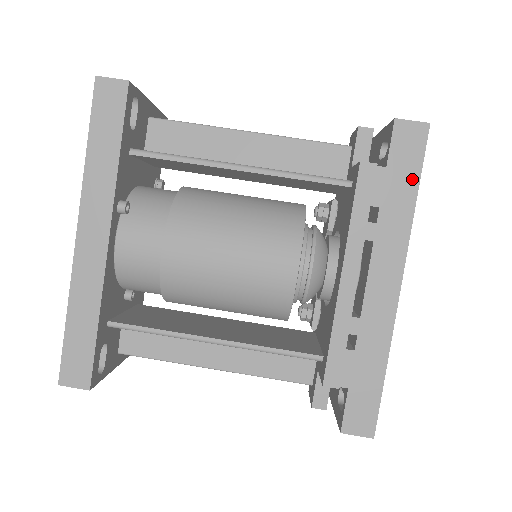
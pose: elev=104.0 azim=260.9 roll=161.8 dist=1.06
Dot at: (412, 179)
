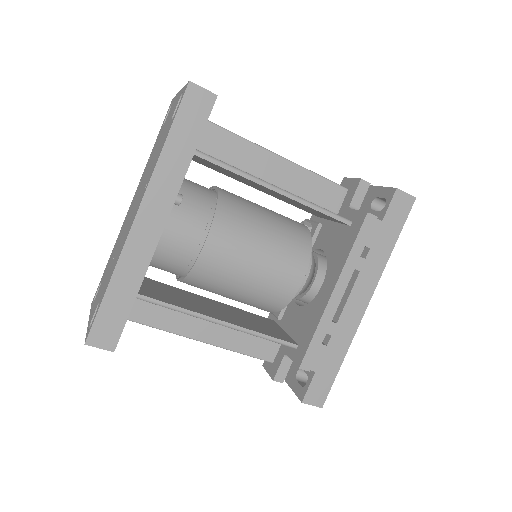
Dot at: (395, 233)
